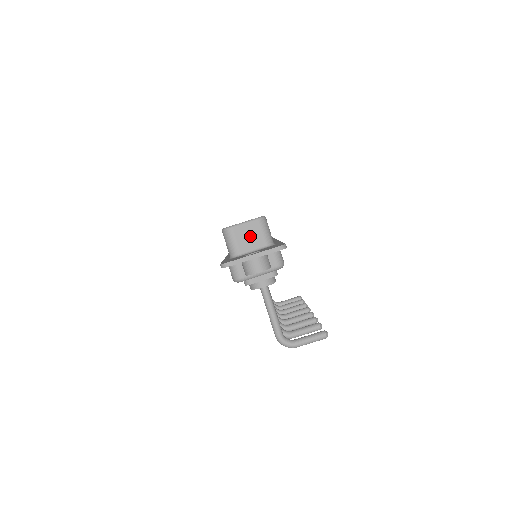
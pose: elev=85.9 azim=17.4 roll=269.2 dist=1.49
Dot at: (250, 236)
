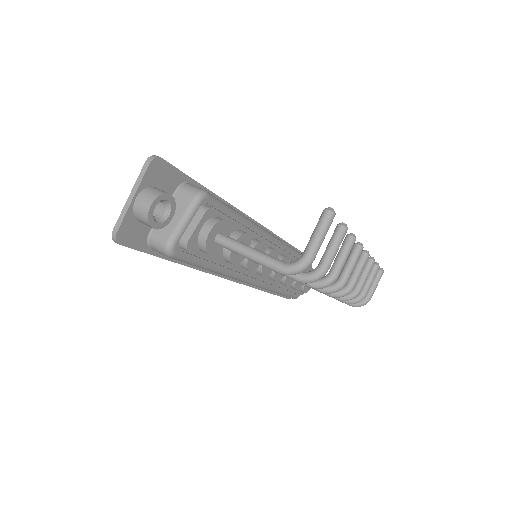
Dot at: occluded
